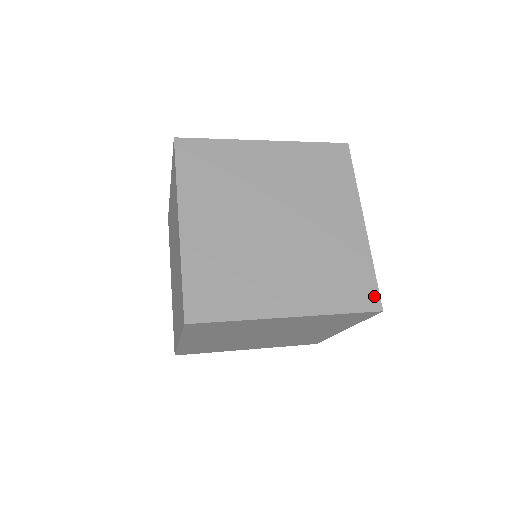
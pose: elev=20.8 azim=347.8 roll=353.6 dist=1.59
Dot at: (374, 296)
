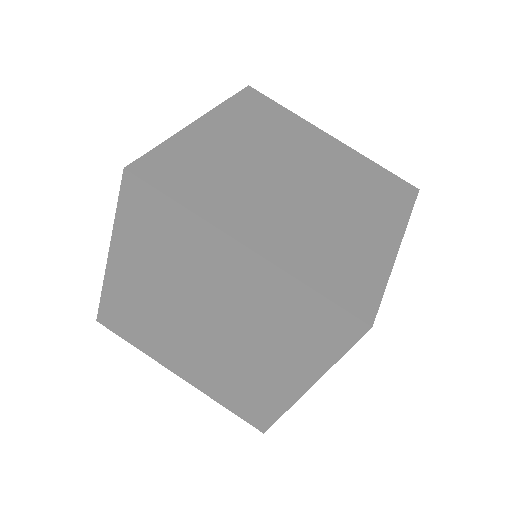
Dot at: (369, 306)
